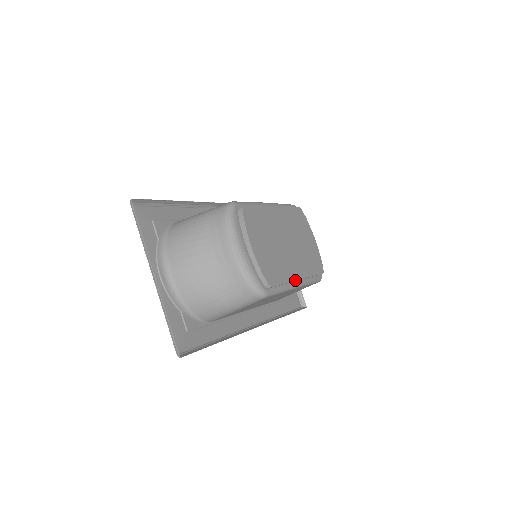
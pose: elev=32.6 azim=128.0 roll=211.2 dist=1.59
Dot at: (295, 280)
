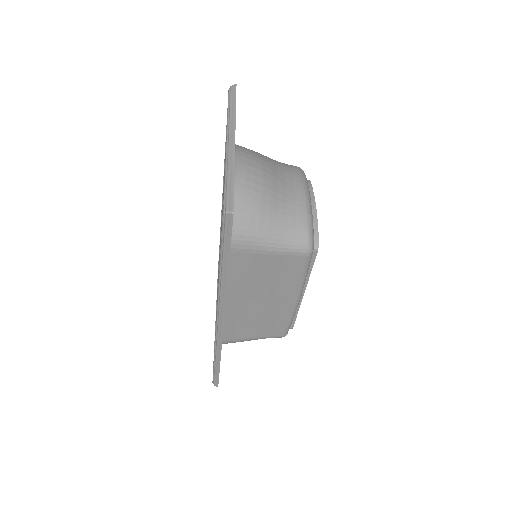
Dot at: (306, 286)
